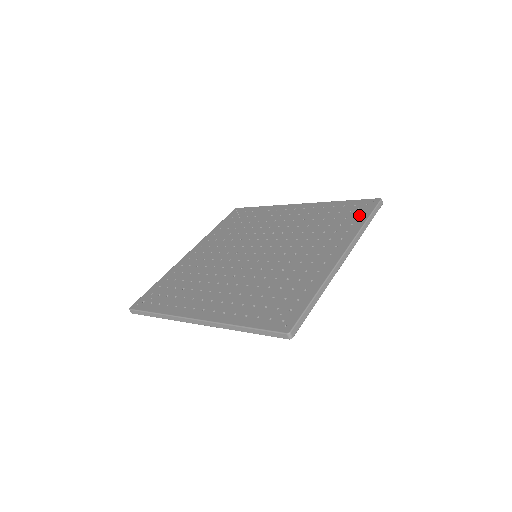
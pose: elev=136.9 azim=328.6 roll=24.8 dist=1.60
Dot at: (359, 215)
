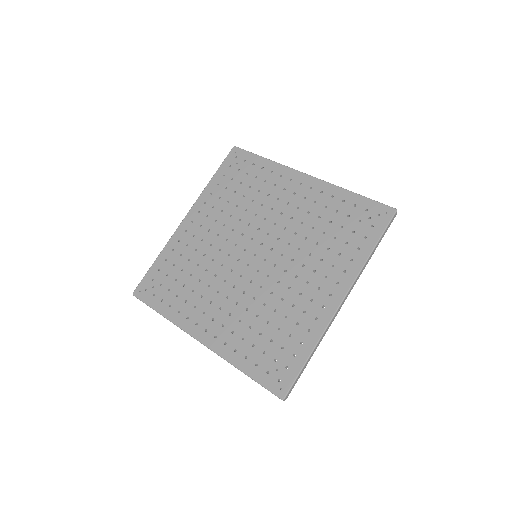
Dot at: (368, 234)
